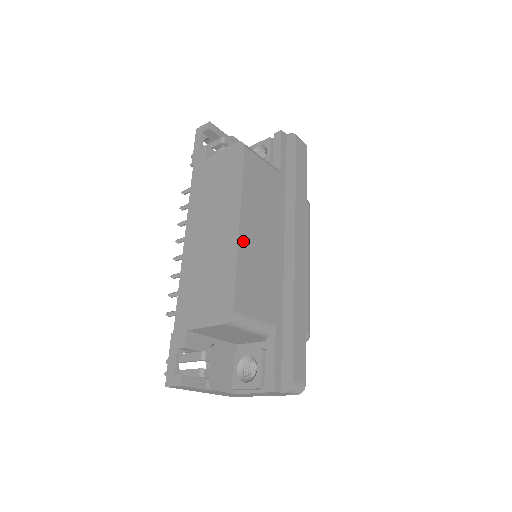
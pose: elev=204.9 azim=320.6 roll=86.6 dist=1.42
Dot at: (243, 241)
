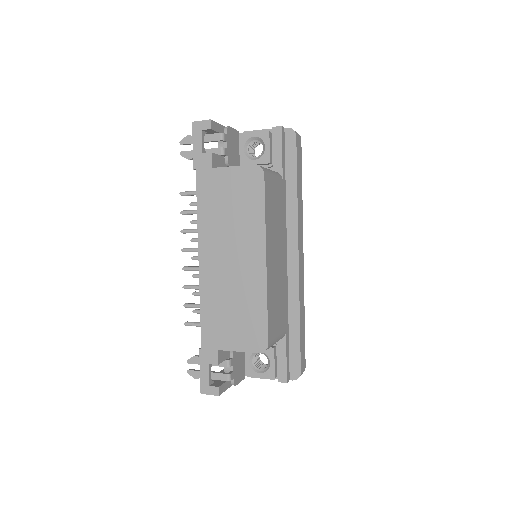
Dot at: (269, 276)
